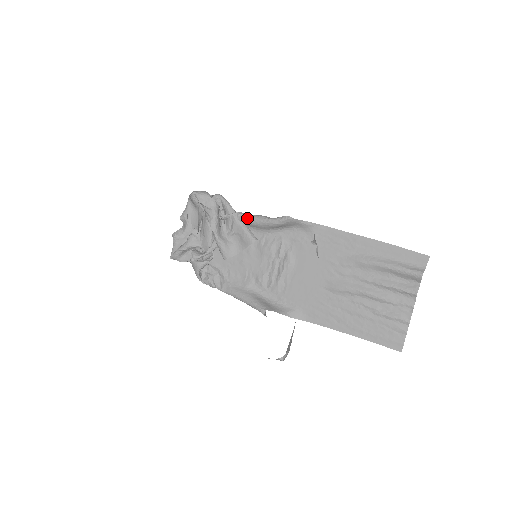
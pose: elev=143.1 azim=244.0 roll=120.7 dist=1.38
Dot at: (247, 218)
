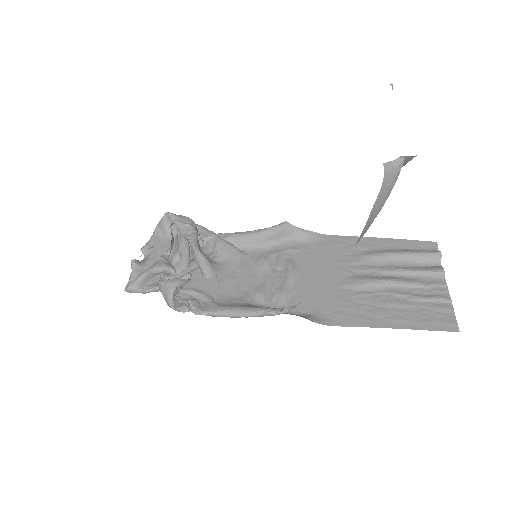
Dot at: (234, 234)
